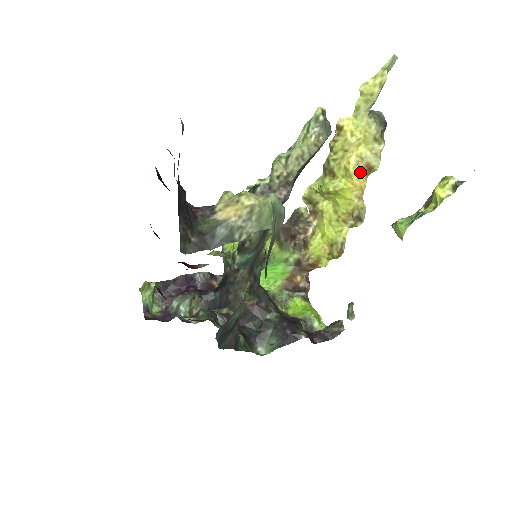
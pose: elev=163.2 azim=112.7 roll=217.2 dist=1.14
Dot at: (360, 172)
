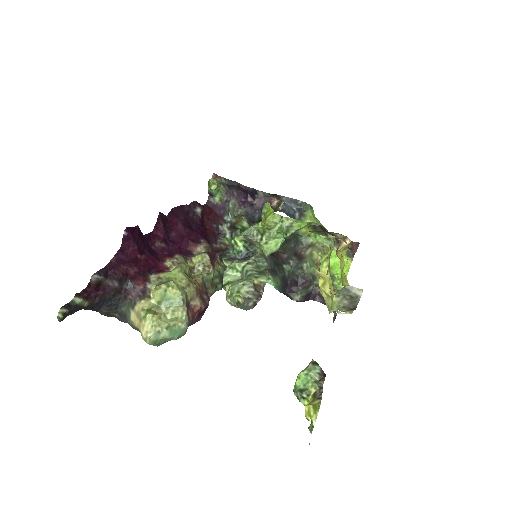
Dot at: occluded
